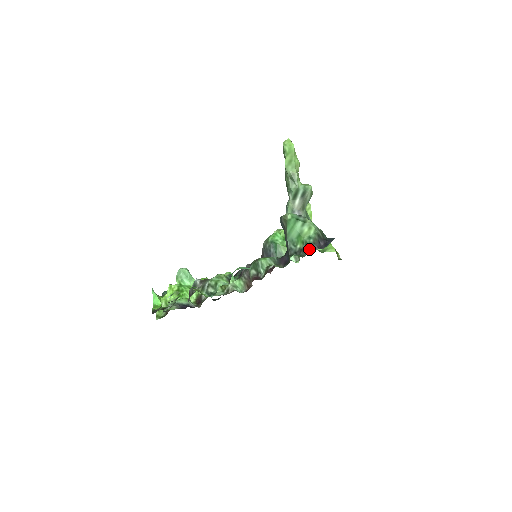
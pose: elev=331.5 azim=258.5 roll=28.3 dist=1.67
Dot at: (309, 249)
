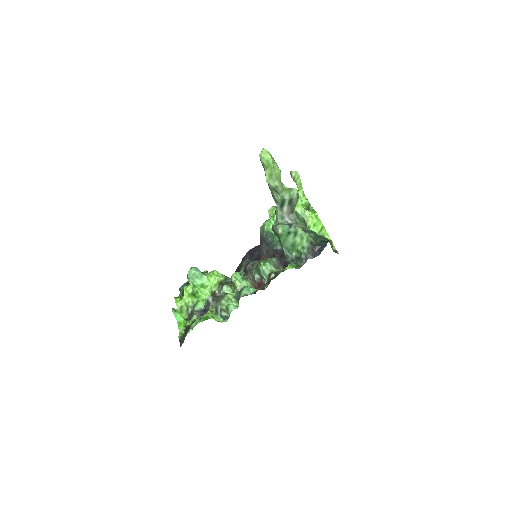
Dot at: (304, 259)
